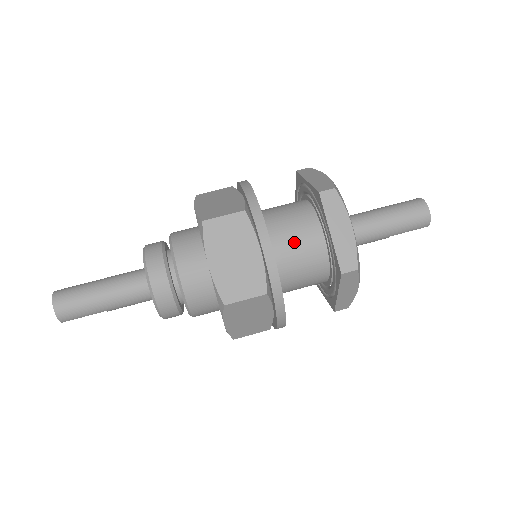
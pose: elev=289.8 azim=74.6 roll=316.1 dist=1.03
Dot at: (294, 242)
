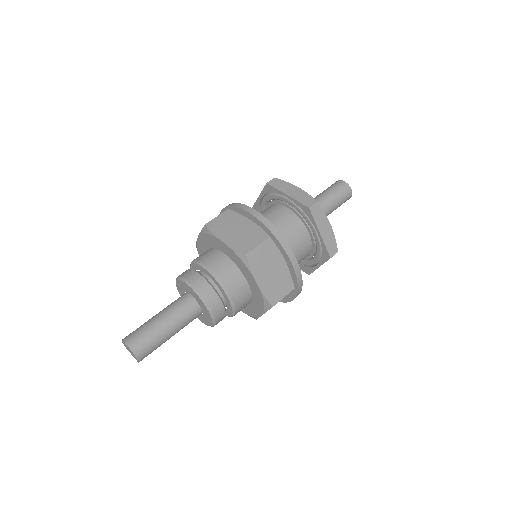
Dot at: (293, 244)
